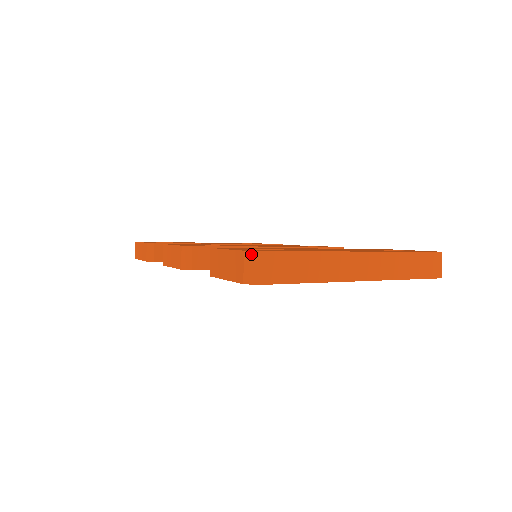
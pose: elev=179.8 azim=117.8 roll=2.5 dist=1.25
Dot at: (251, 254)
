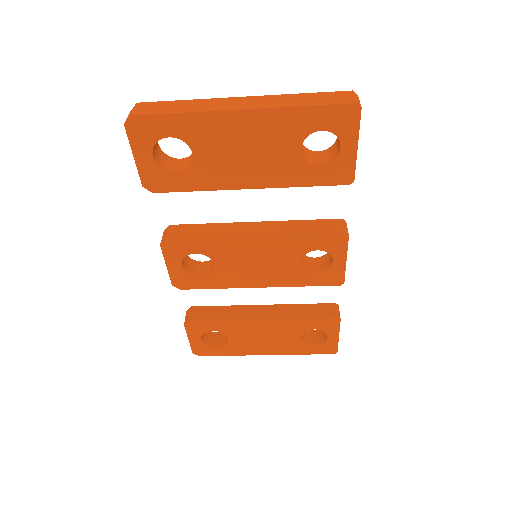
Dot at: occluded
